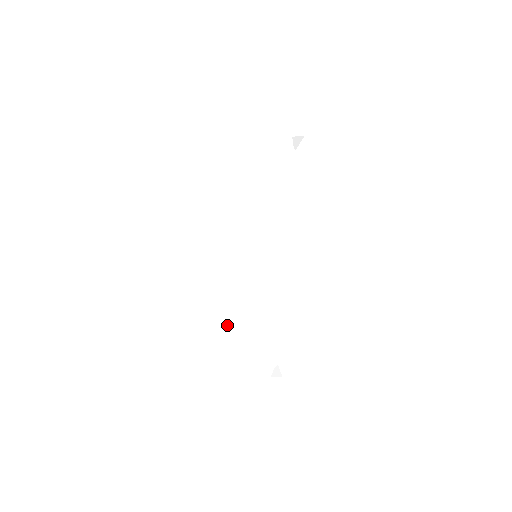
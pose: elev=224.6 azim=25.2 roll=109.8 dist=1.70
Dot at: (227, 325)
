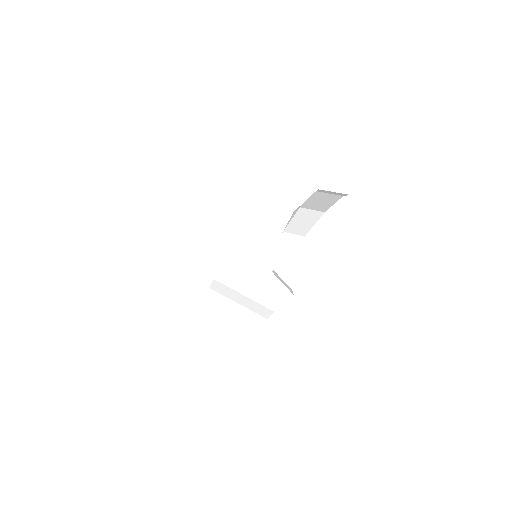
Dot at: occluded
